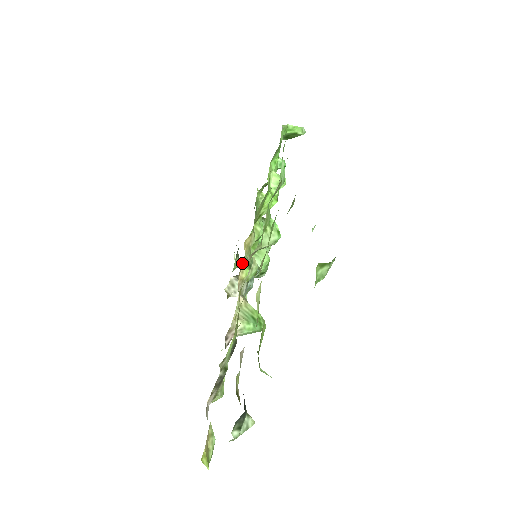
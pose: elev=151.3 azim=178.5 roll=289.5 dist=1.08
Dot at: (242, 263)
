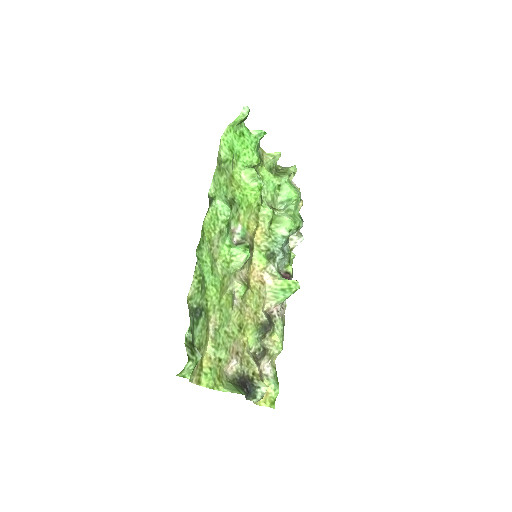
Dot at: (253, 263)
